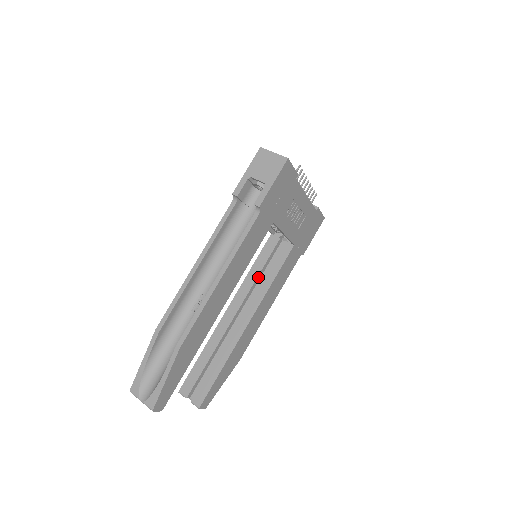
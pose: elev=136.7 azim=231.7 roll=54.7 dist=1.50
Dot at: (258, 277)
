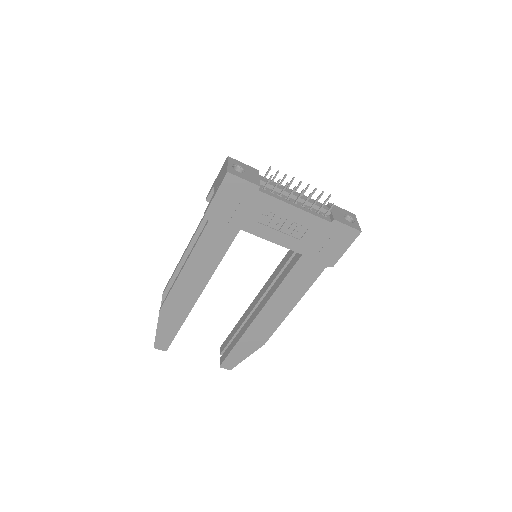
Dot at: occluded
